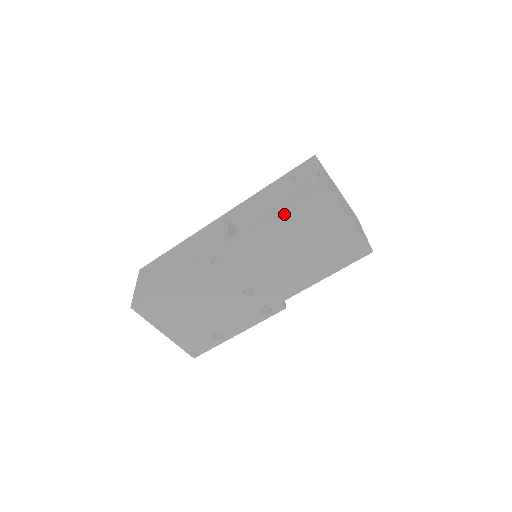
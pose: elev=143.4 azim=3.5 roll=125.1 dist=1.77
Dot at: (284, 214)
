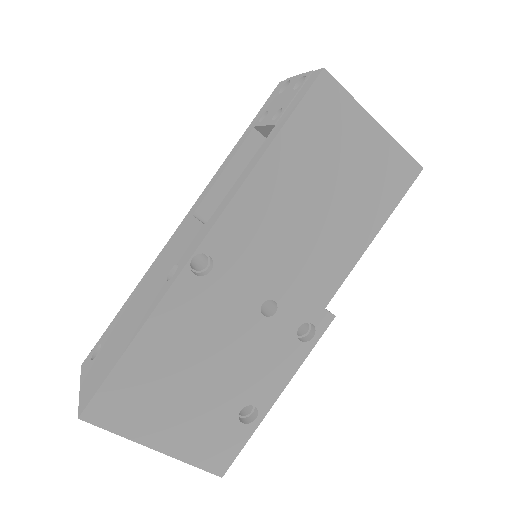
Dot at: (278, 140)
